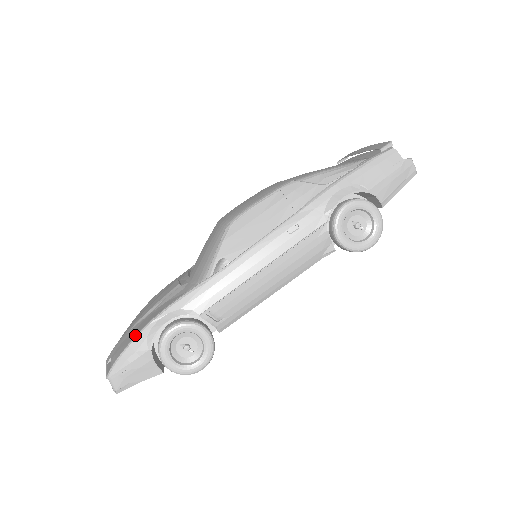
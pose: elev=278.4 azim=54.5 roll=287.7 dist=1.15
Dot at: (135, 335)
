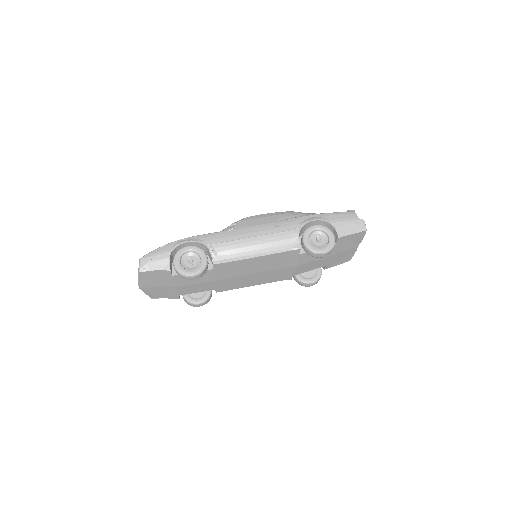
Dot at: (167, 244)
